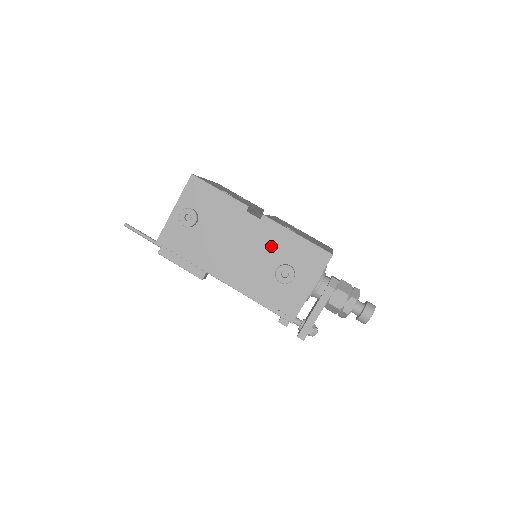
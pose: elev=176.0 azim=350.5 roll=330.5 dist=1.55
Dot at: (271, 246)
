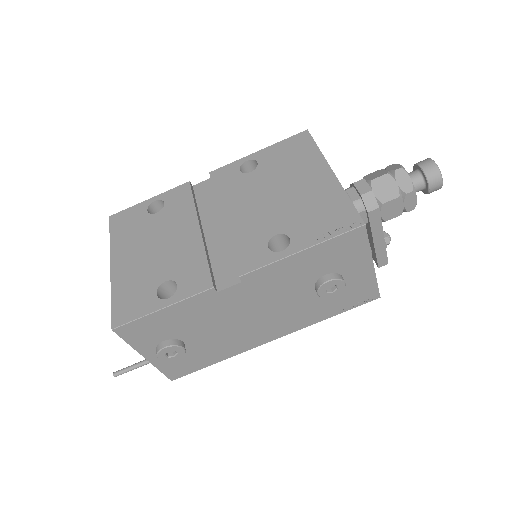
Dot at: (285, 284)
